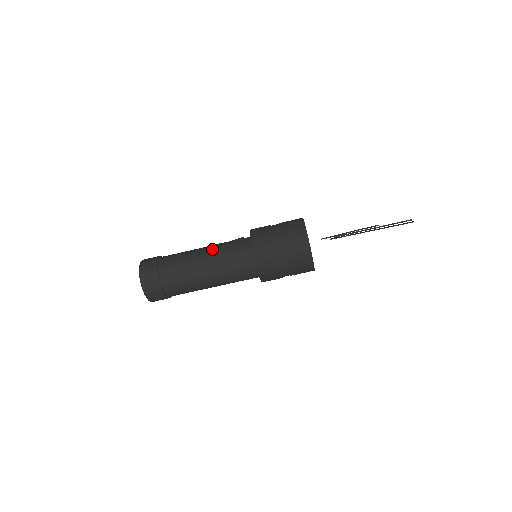
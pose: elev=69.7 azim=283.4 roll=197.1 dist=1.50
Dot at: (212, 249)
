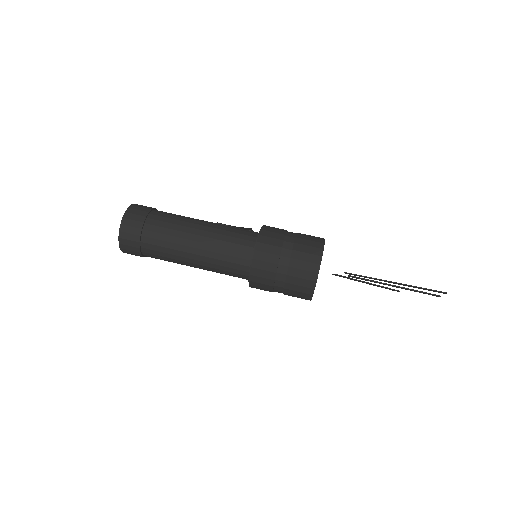
Dot at: (213, 225)
